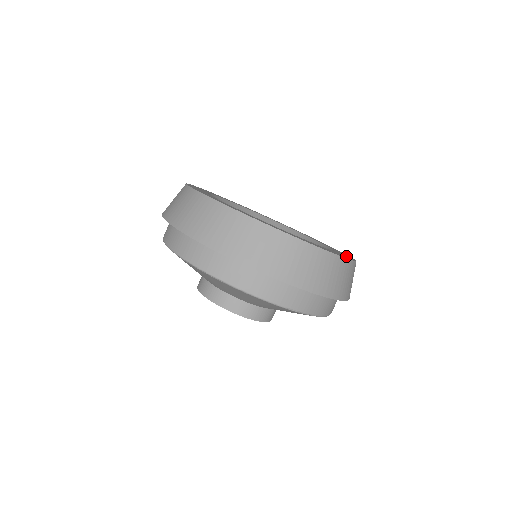
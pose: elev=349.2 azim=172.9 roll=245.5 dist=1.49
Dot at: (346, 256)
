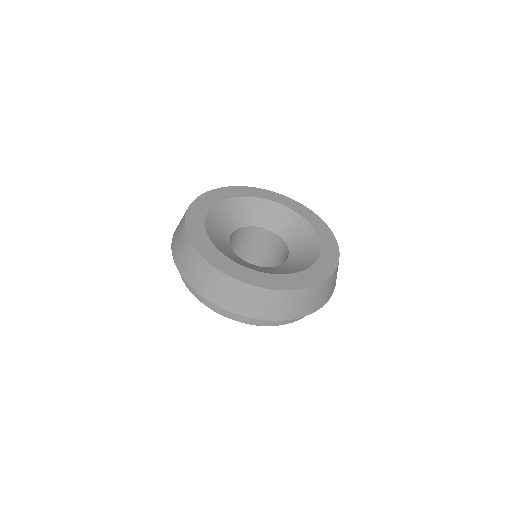
Dot at: (282, 282)
